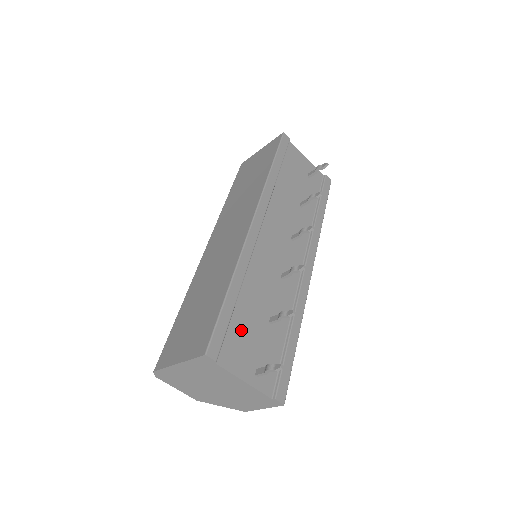
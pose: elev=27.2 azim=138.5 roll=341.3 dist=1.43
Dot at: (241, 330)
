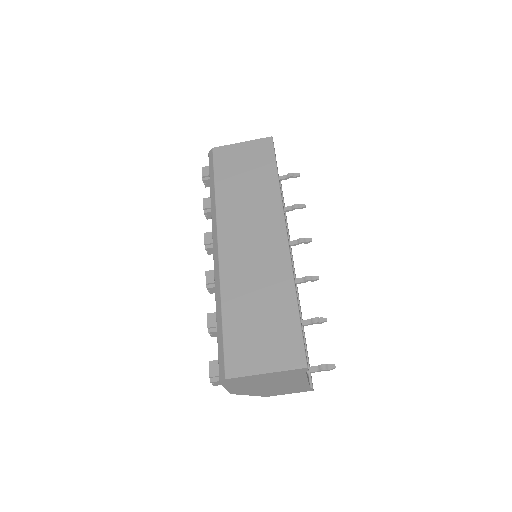
Dot at: occluded
